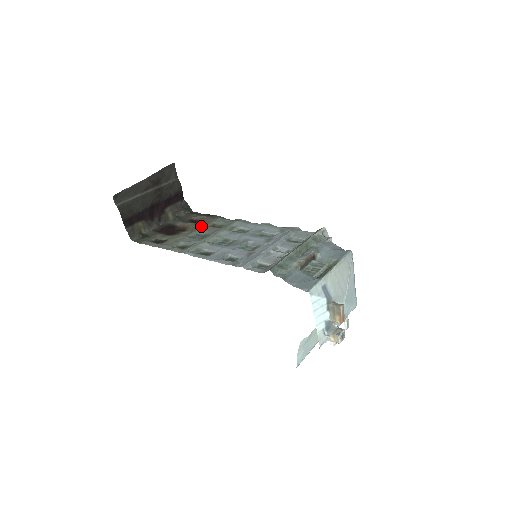
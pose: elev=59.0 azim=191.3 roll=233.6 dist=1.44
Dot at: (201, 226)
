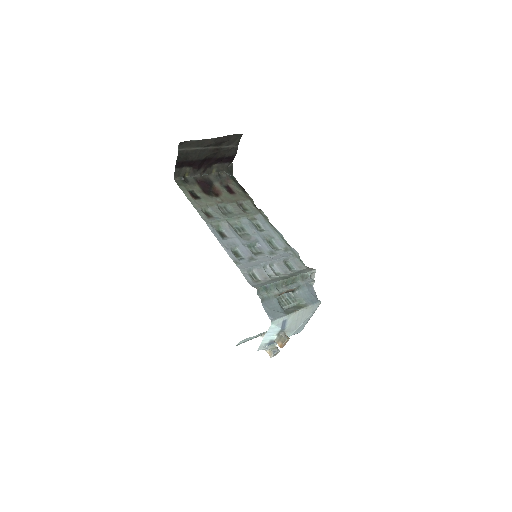
Dot at: (232, 200)
